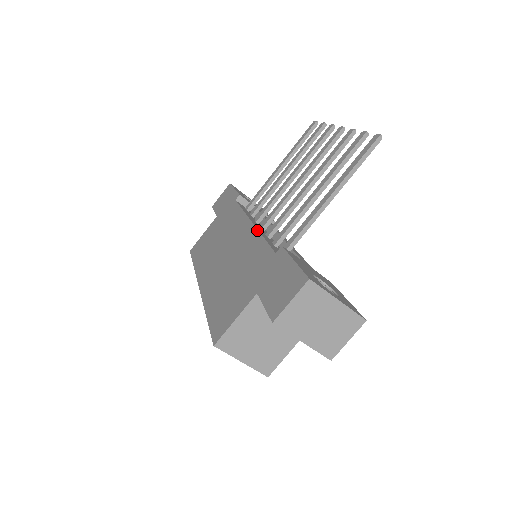
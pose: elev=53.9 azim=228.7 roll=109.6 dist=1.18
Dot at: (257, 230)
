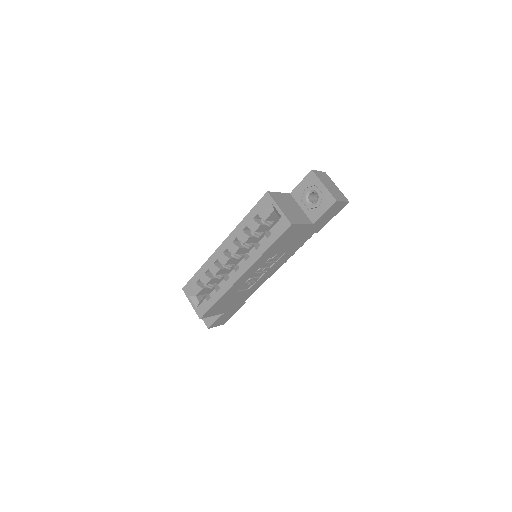
Dot at: occluded
